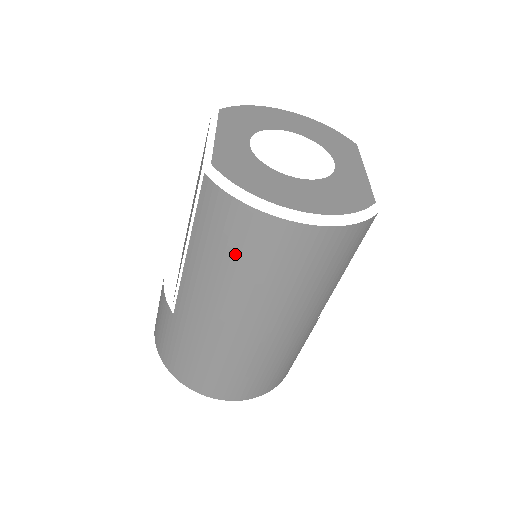
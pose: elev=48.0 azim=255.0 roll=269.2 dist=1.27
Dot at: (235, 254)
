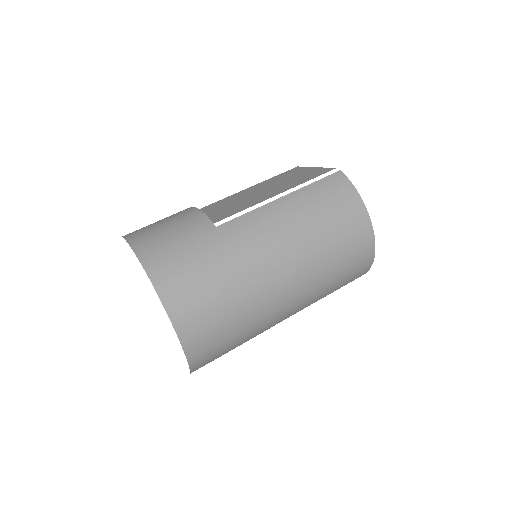
Dot at: (330, 216)
